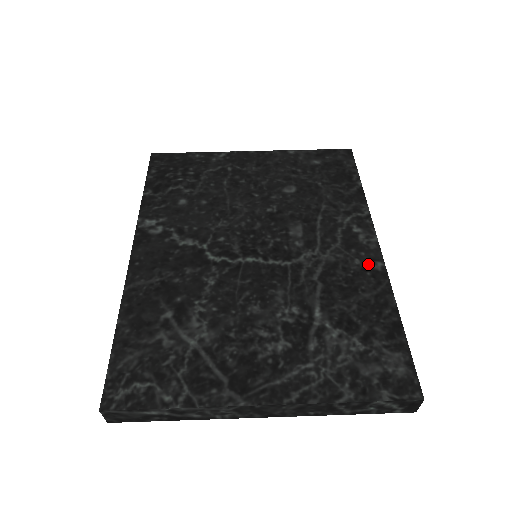
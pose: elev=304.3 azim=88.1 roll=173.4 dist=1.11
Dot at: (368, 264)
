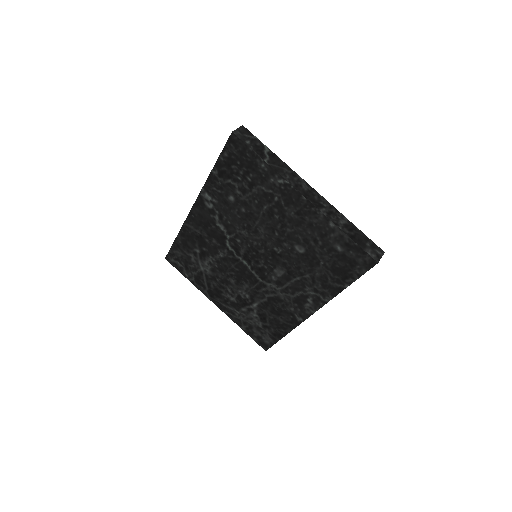
Dot at: (296, 315)
